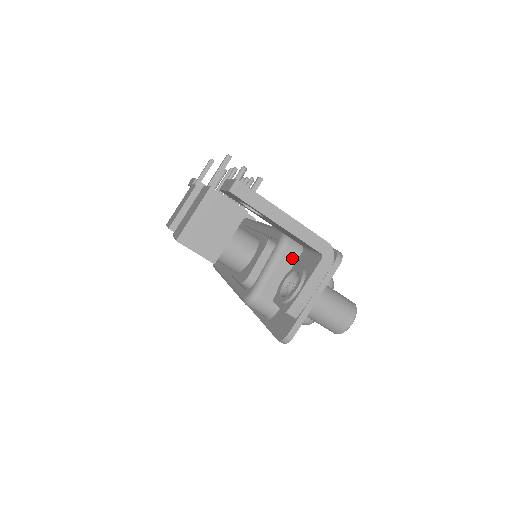
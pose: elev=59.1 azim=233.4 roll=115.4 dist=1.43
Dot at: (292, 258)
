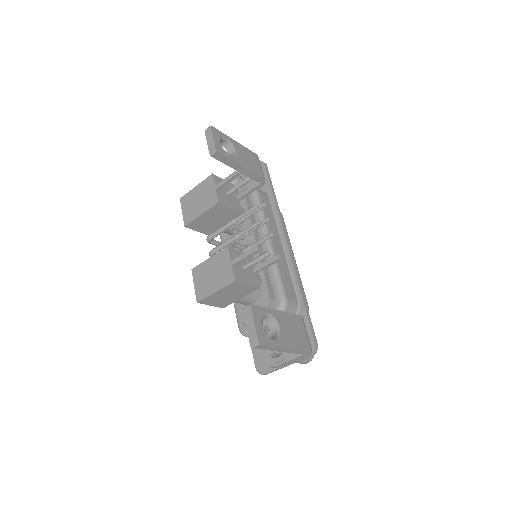
Dot at: occluded
